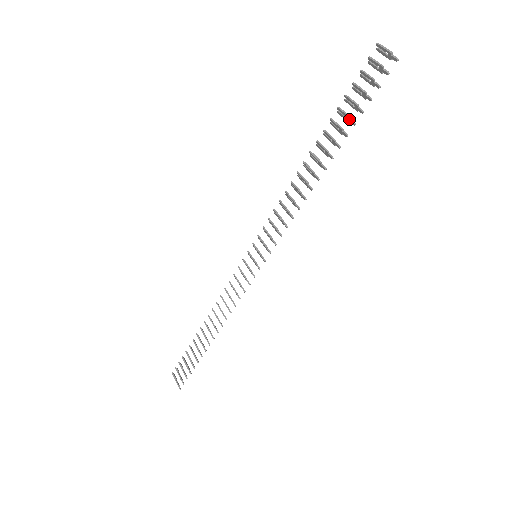
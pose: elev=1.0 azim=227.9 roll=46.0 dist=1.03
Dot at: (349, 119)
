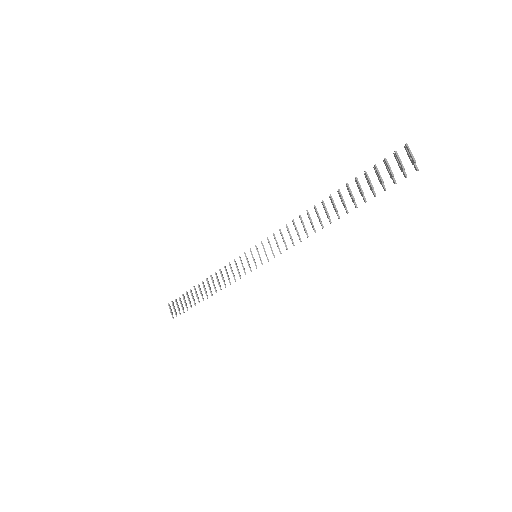
Dot at: (362, 195)
